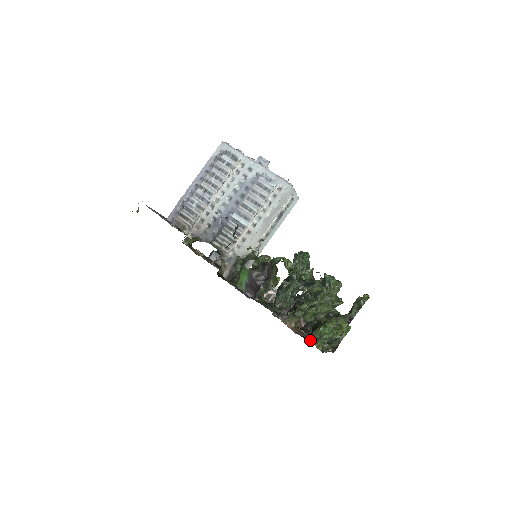
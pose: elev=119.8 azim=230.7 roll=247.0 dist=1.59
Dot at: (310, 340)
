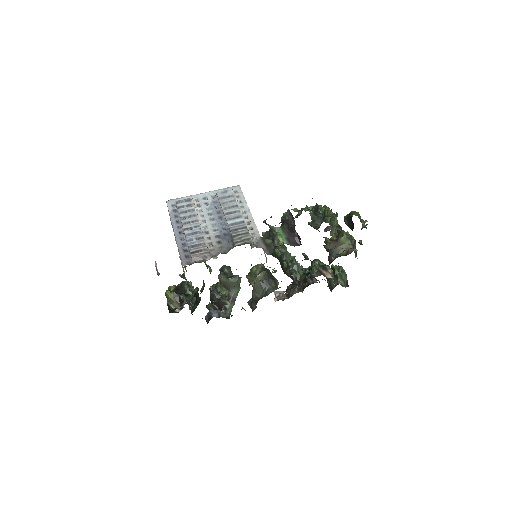
Dot at: occluded
